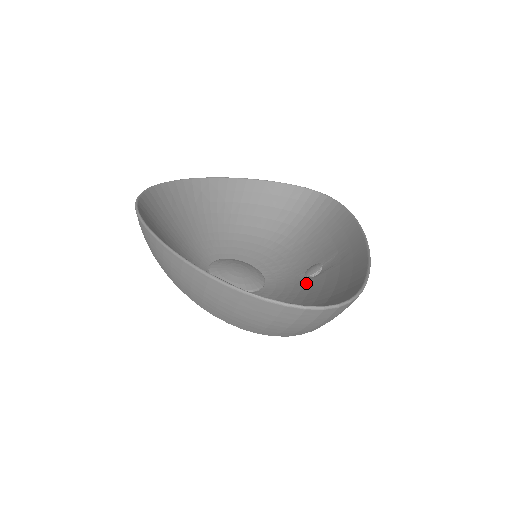
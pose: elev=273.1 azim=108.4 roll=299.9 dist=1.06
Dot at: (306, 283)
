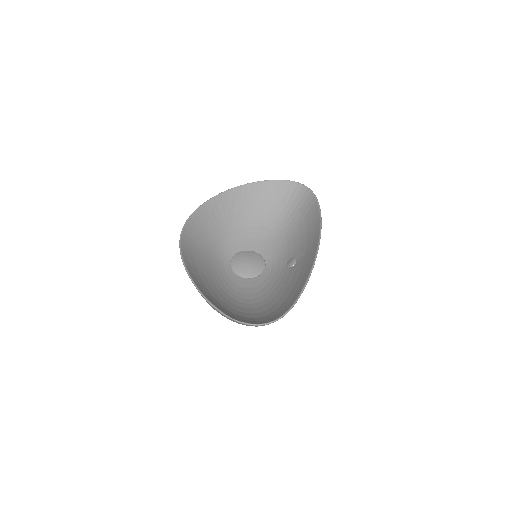
Dot at: (286, 272)
